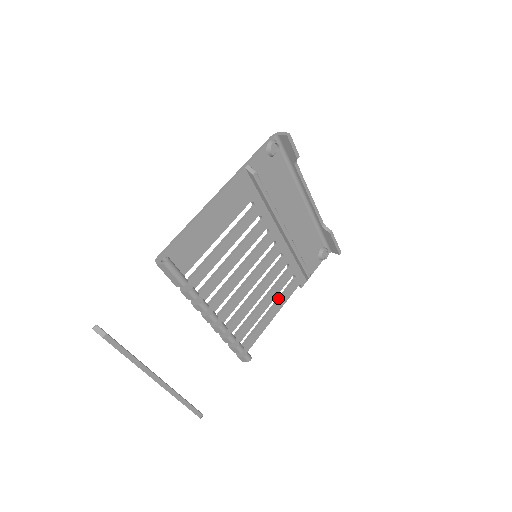
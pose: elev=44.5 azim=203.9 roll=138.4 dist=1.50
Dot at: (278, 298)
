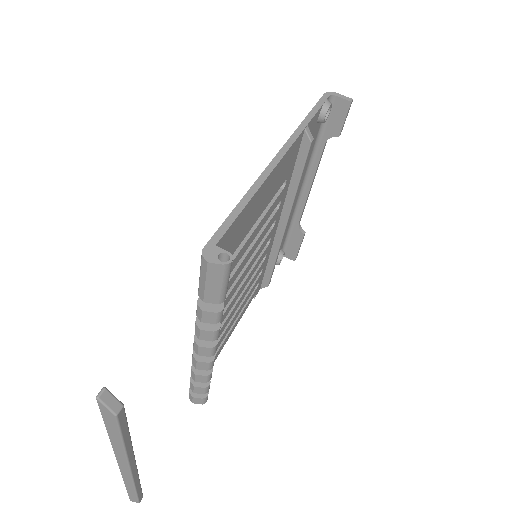
Dot at: occluded
